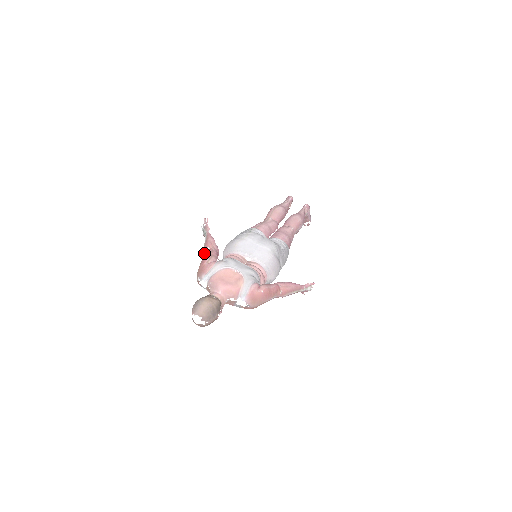
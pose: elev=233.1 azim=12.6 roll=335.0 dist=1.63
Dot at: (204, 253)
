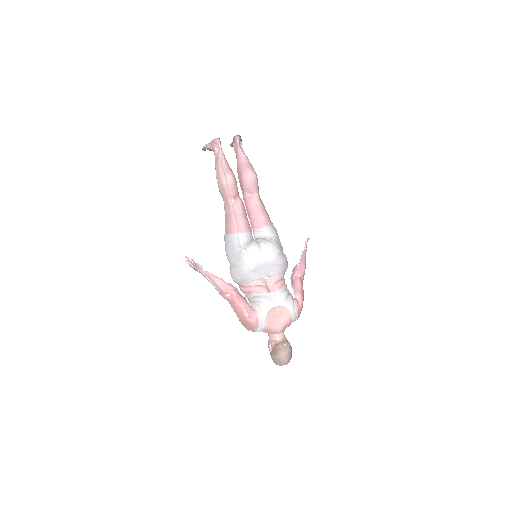
Dot at: (229, 302)
